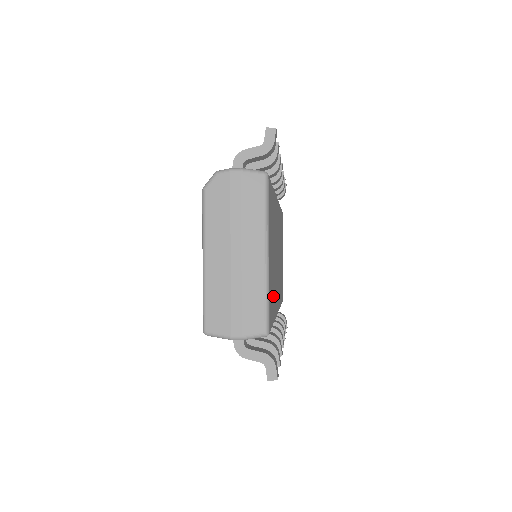
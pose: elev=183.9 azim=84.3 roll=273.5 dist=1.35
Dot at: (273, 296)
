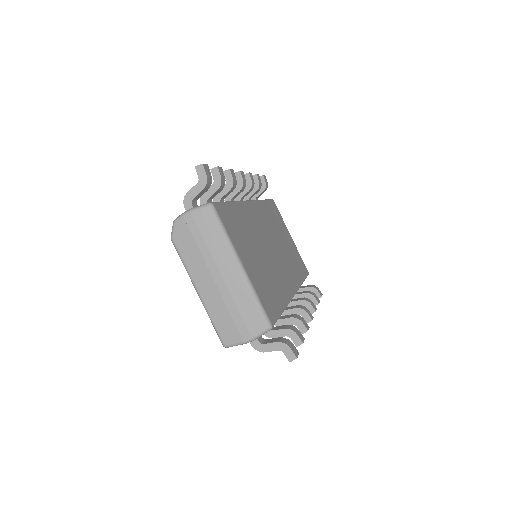
Dot at: (272, 290)
